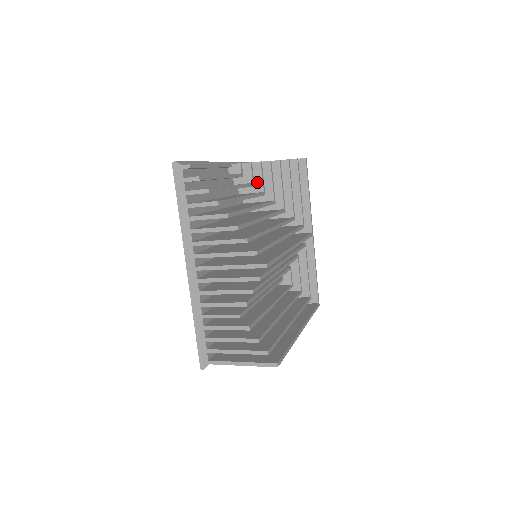
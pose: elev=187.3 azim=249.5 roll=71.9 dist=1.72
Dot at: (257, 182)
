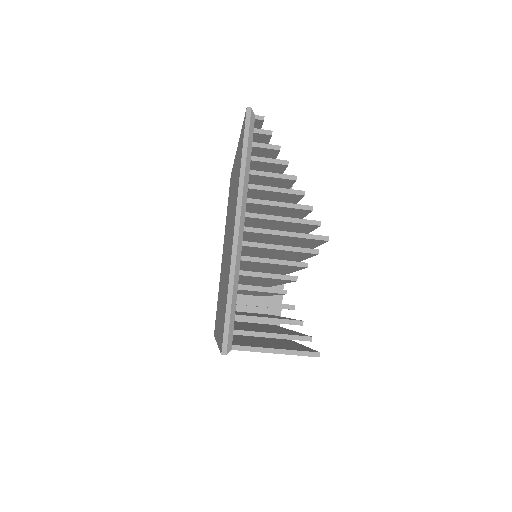
Dot at: occluded
